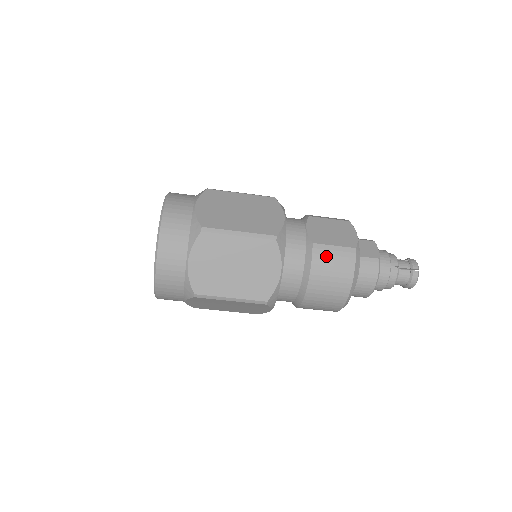
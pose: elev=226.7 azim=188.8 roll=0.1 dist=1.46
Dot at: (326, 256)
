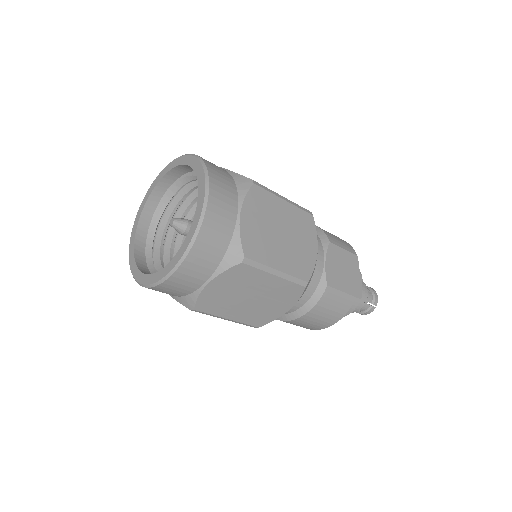
Dot at: (331, 300)
